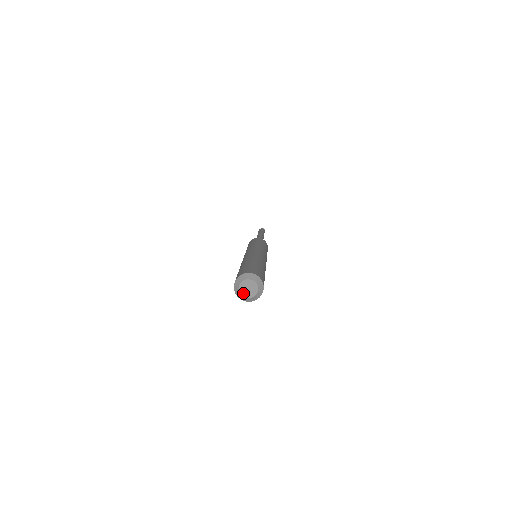
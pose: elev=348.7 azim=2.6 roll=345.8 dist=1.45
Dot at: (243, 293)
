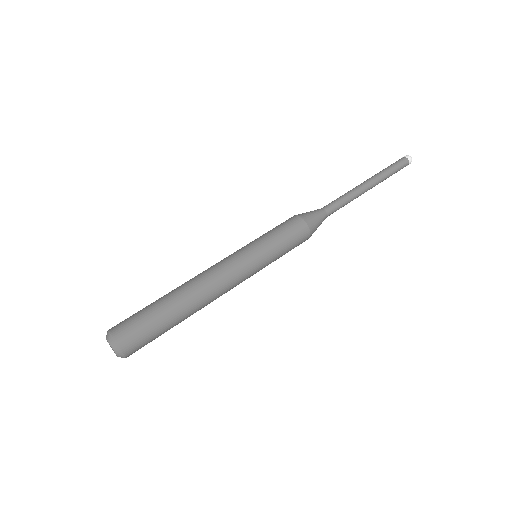
Dot at: occluded
